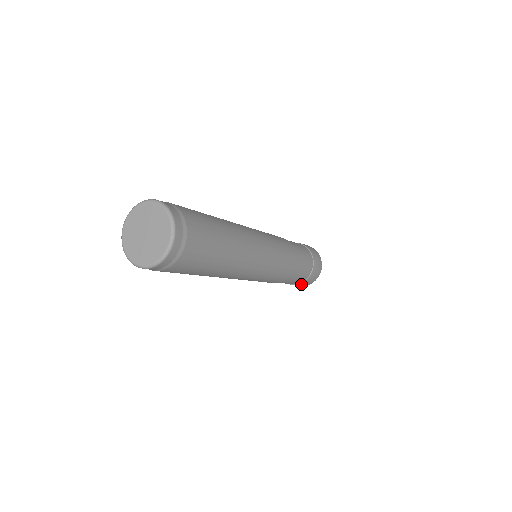
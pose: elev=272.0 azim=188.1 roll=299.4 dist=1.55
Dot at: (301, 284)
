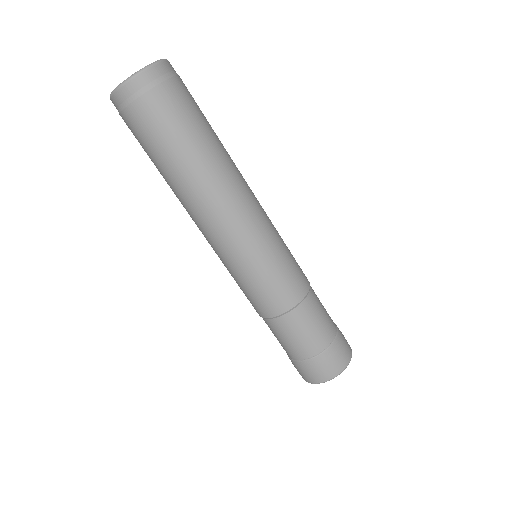
Dot at: (304, 366)
